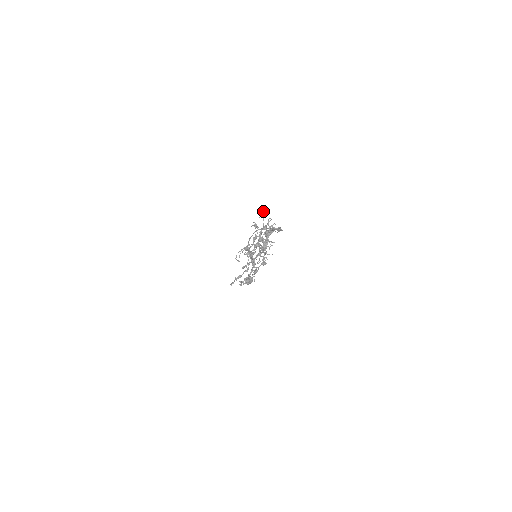
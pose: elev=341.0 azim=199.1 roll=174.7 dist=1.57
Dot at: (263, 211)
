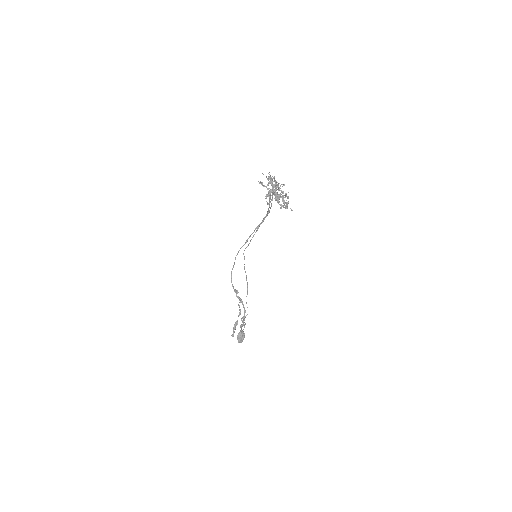
Dot at: occluded
